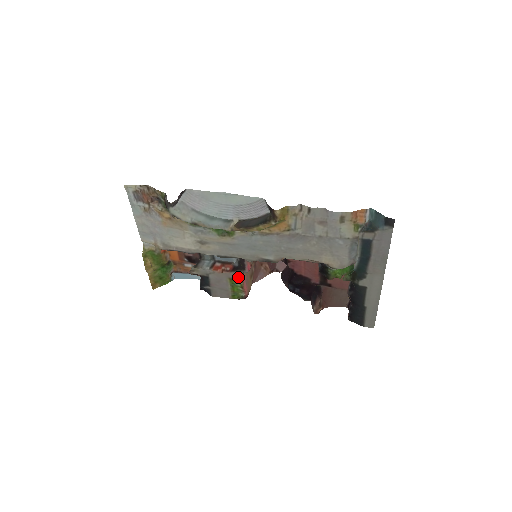
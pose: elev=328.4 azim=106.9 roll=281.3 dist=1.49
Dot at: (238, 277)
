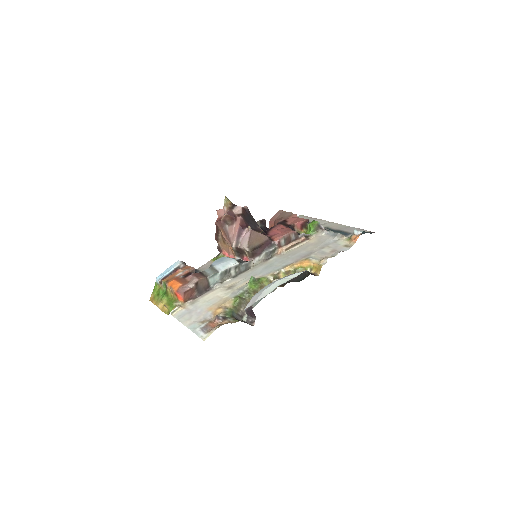
Dot at: occluded
